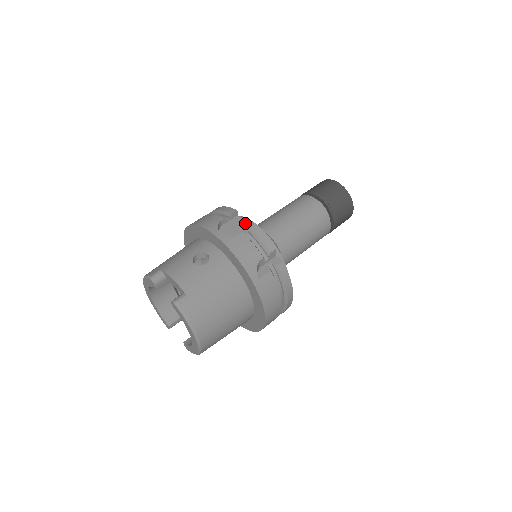
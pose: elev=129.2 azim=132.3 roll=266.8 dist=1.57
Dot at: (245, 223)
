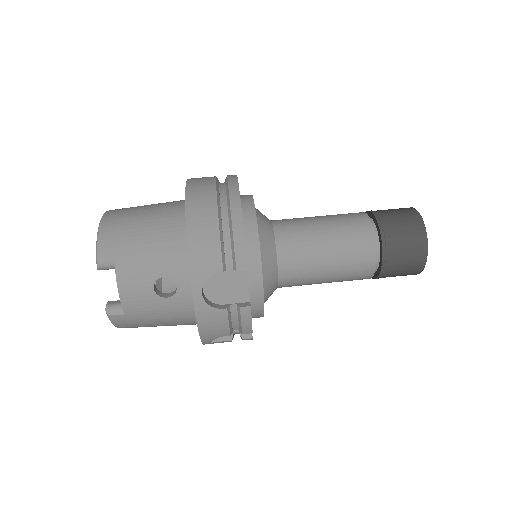
Dot at: (245, 285)
